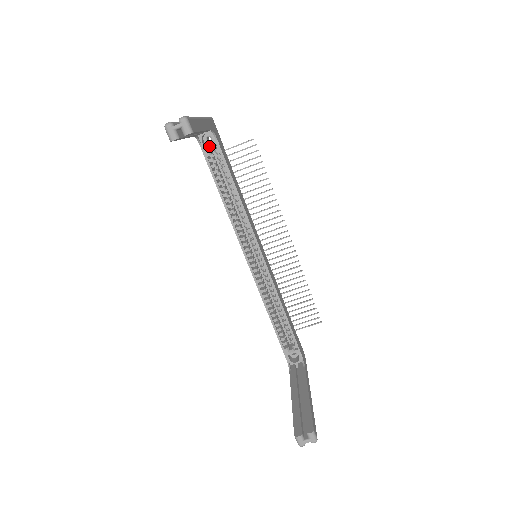
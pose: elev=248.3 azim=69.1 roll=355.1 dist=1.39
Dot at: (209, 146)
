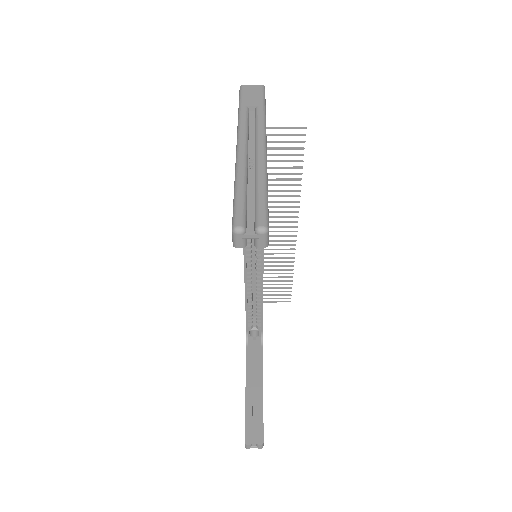
Dot at: occluded
